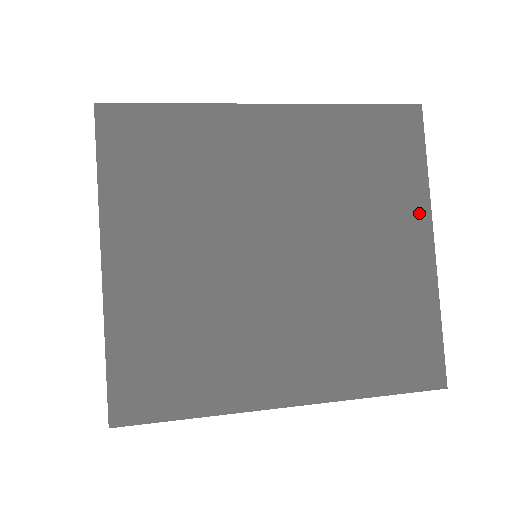
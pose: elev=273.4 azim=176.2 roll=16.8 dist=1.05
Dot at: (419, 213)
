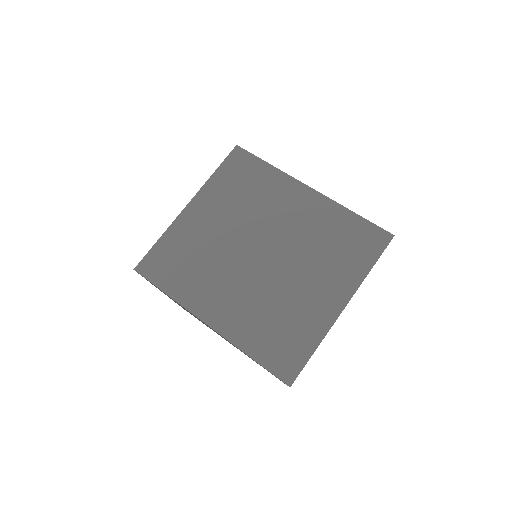
Dot at: (348, 287)
